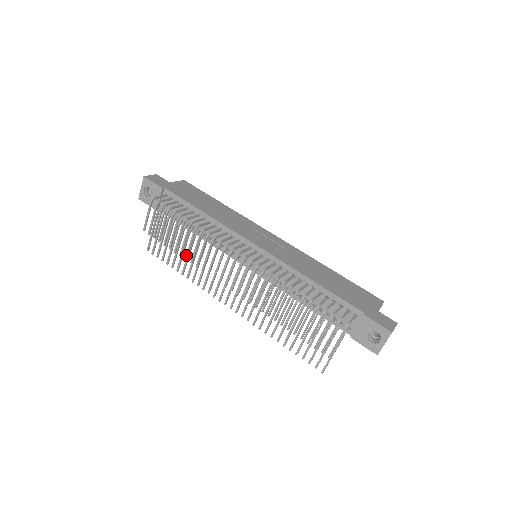
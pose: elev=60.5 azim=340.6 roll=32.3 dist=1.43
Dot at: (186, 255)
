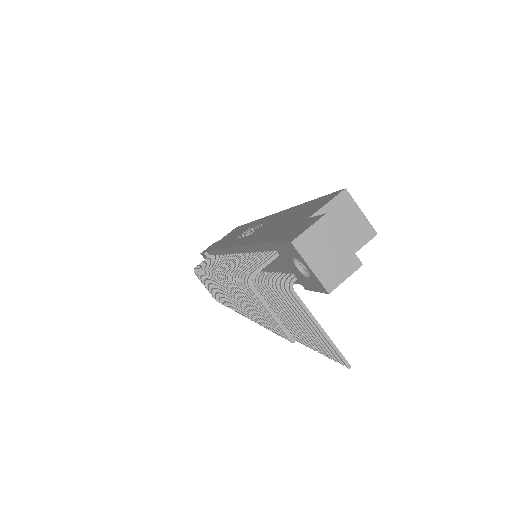
Dot at: (223, 303)
